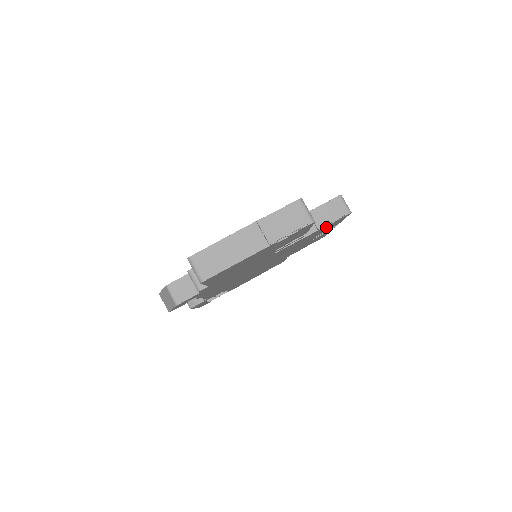
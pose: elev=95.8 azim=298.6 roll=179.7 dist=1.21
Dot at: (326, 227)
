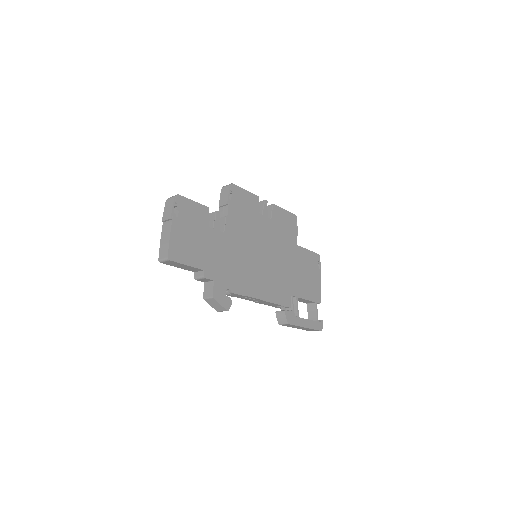
Dot at: (238, 201)
